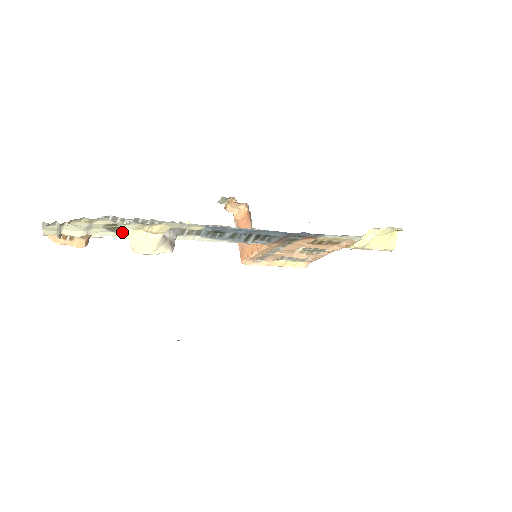
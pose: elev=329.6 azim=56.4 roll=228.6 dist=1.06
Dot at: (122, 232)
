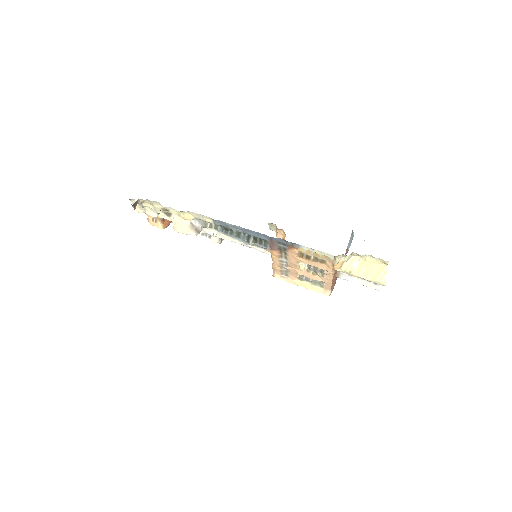
Dot at: occluded
